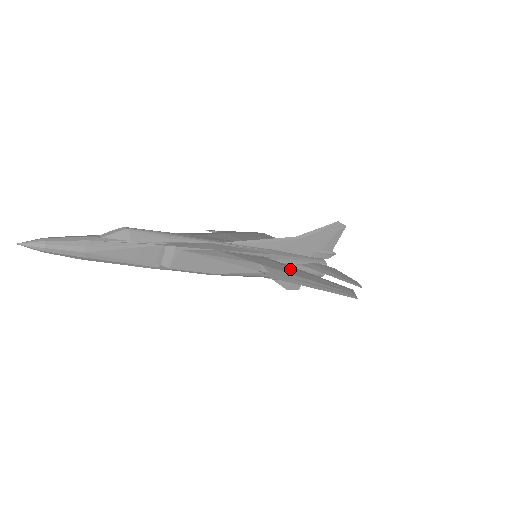
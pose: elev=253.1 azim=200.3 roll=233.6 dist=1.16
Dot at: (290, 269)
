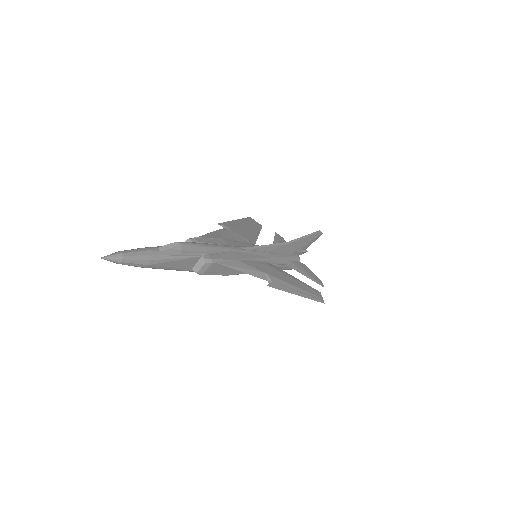
Dot at: (283, 275)
